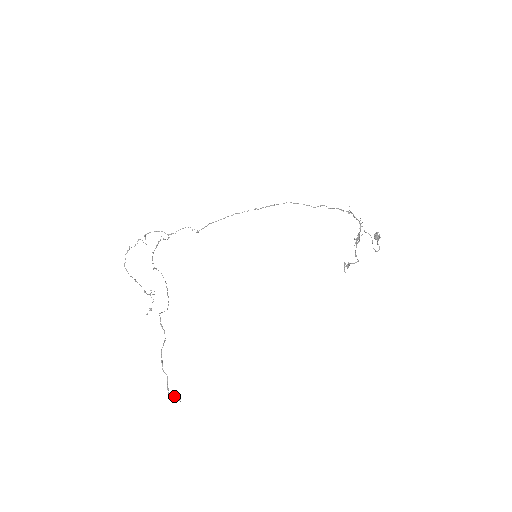
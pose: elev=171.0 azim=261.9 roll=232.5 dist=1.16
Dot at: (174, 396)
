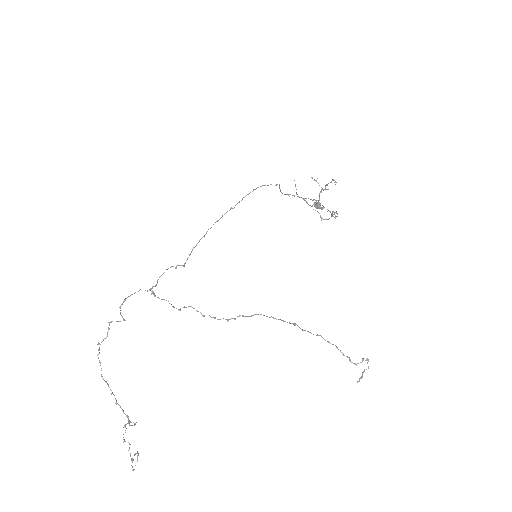
Dot at: (362, 361)
